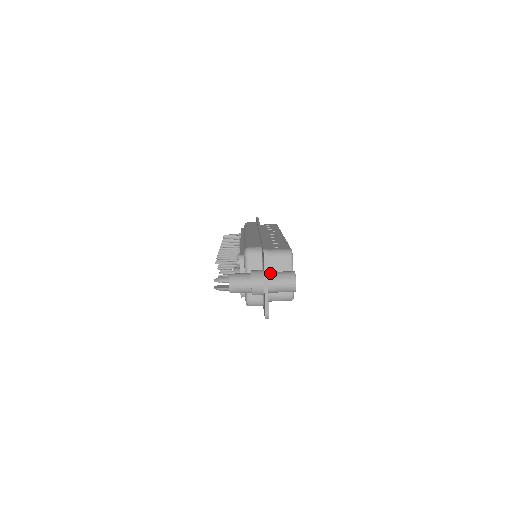
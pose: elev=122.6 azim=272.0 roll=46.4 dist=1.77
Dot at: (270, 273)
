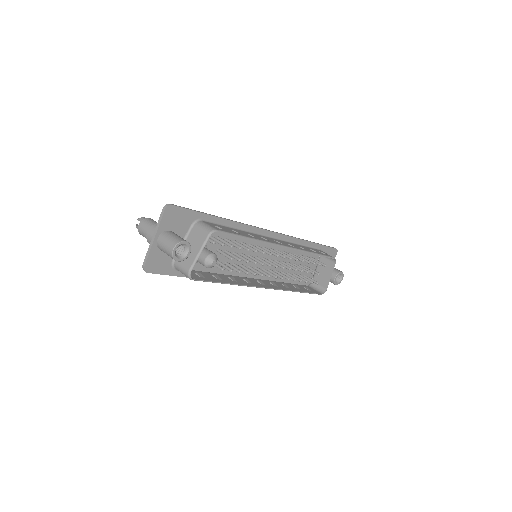
Dot at: (169, 231)
